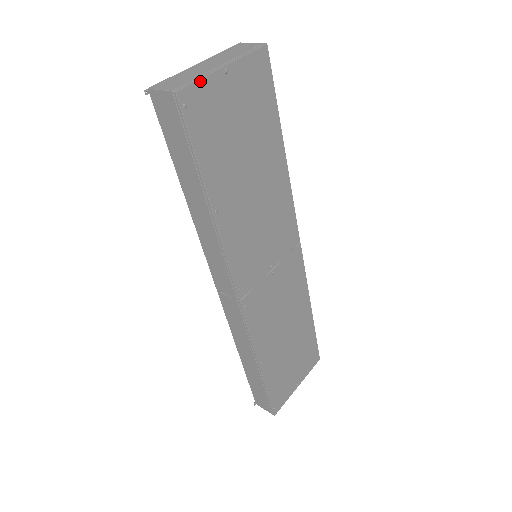
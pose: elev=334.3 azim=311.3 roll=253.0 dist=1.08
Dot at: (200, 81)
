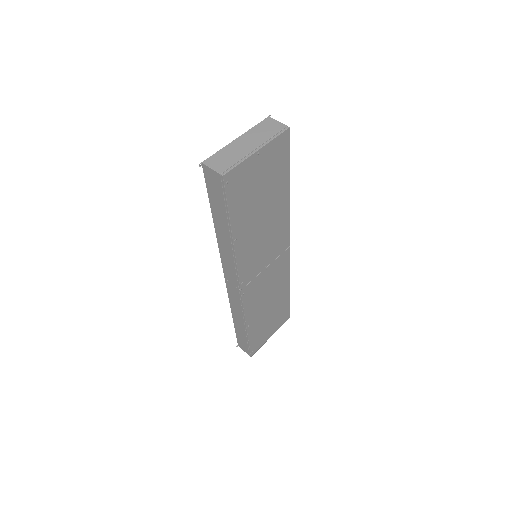
Dot at: (240, 165)
